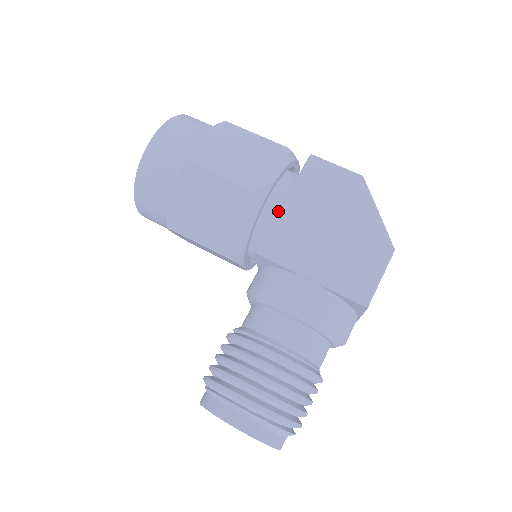
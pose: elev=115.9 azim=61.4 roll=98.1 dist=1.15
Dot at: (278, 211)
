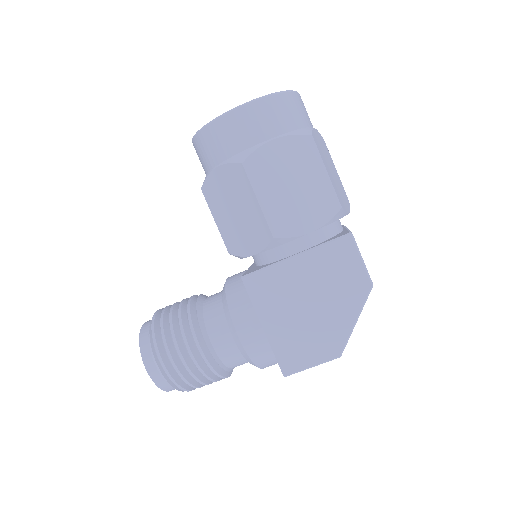
Dot at: (284, 259)
